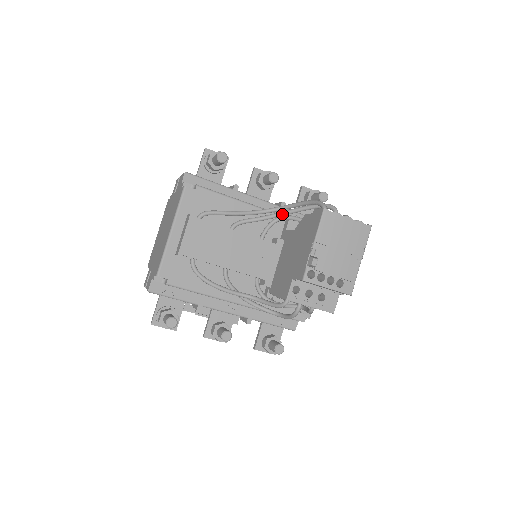
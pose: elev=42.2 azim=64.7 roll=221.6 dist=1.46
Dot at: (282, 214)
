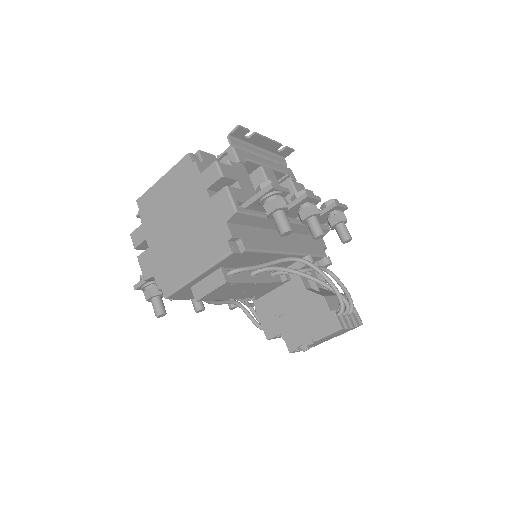
Dot at: (305, 277)
